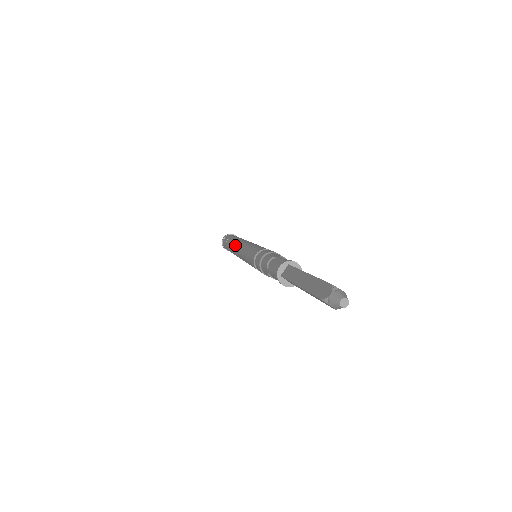
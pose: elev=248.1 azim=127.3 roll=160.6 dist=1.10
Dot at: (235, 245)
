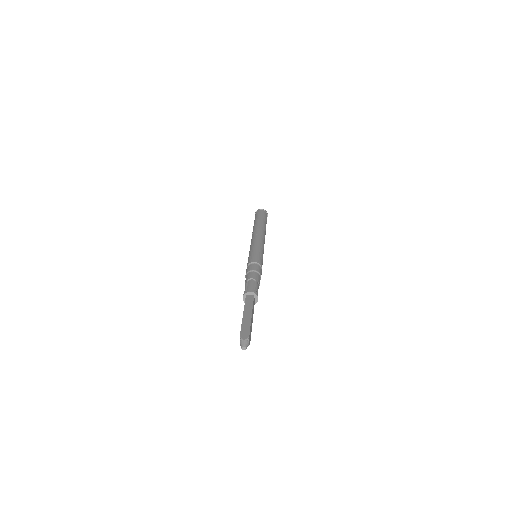
Dot at: occluded
